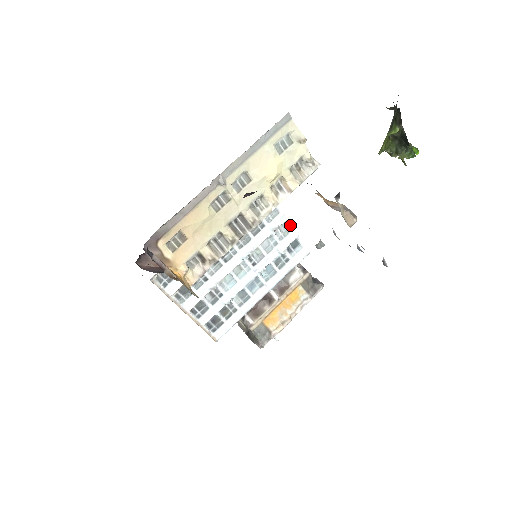
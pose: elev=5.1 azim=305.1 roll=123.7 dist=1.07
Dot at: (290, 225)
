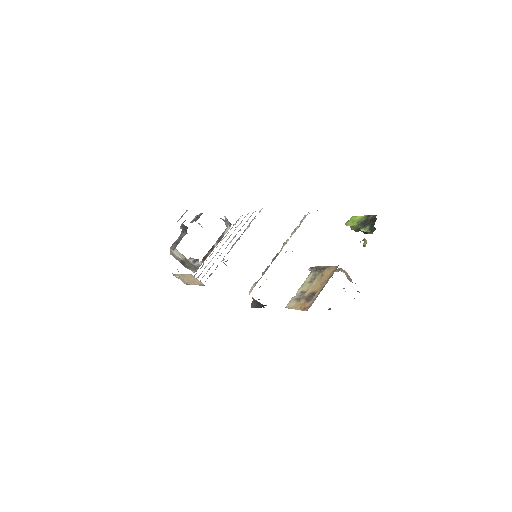
Dot at: occluded
